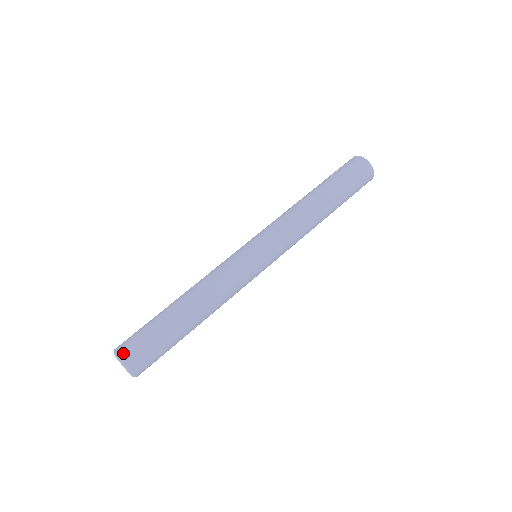
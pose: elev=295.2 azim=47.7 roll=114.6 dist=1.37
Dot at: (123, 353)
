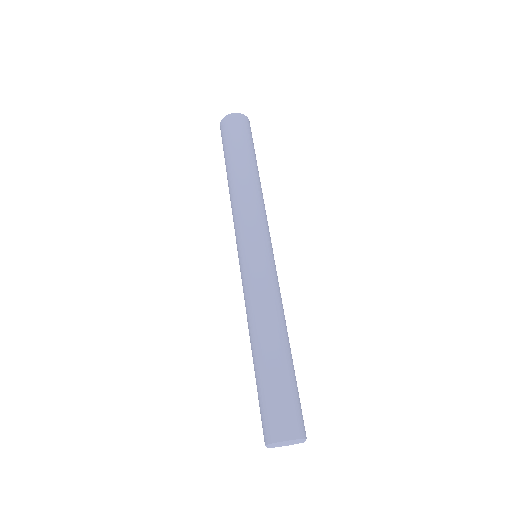
Dot at: (296, 432)
